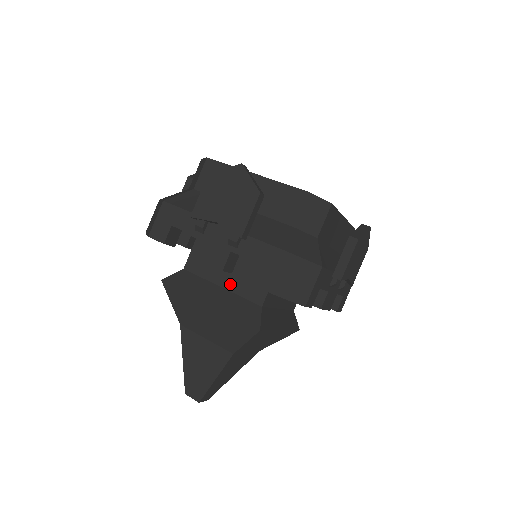
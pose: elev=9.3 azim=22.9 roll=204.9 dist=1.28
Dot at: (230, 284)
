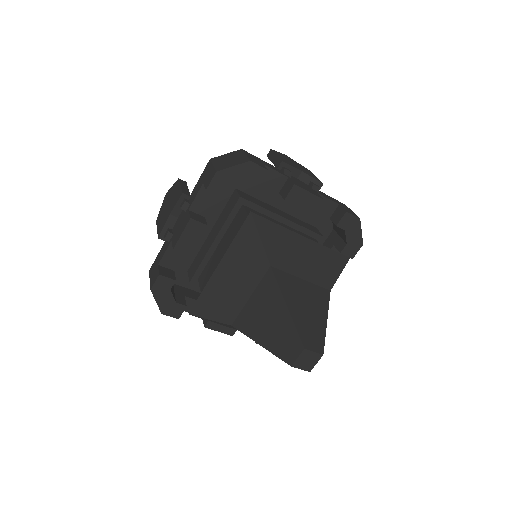
Dot at: occluded
